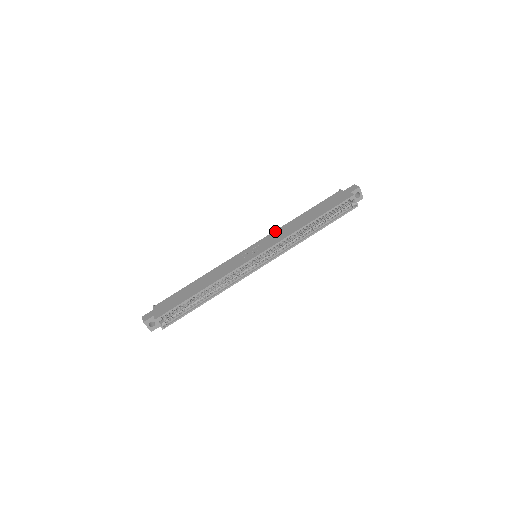
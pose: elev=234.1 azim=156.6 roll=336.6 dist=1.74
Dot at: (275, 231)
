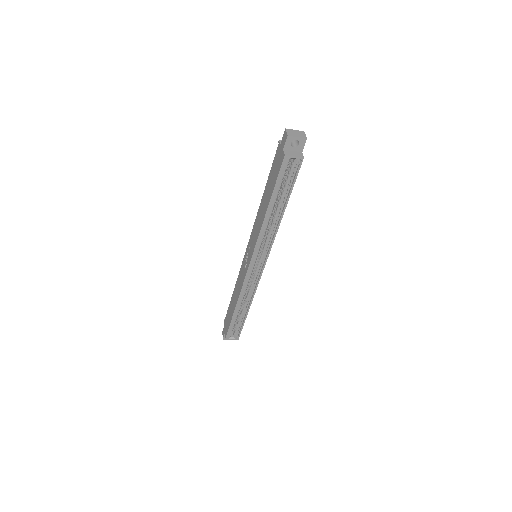
Dot at: (254, 225)
